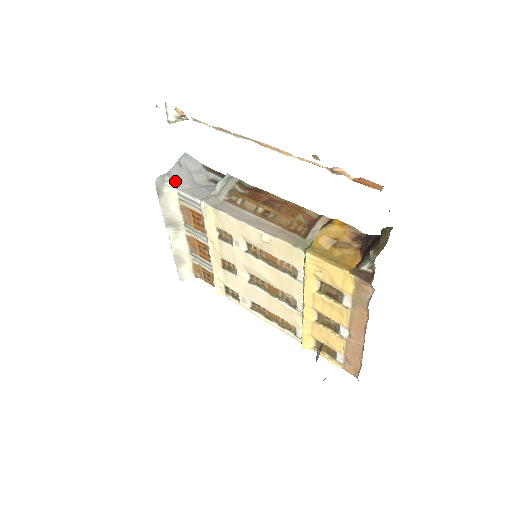
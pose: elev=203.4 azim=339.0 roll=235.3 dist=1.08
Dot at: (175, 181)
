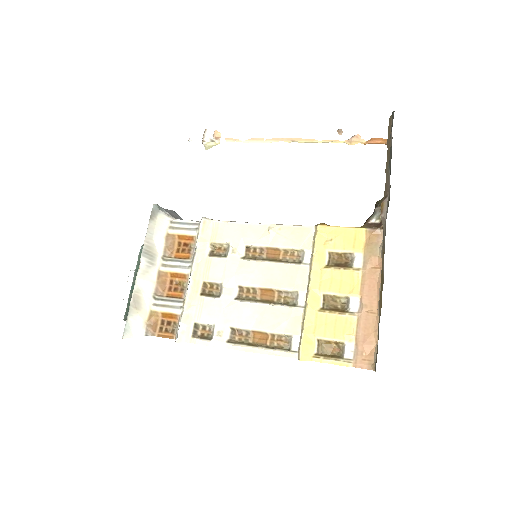
Dot at: (169, 213)
